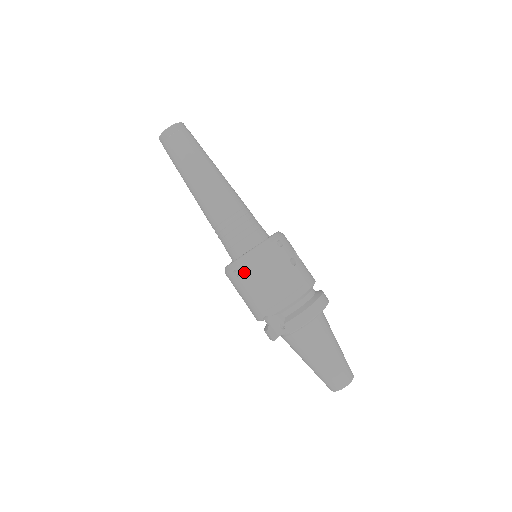
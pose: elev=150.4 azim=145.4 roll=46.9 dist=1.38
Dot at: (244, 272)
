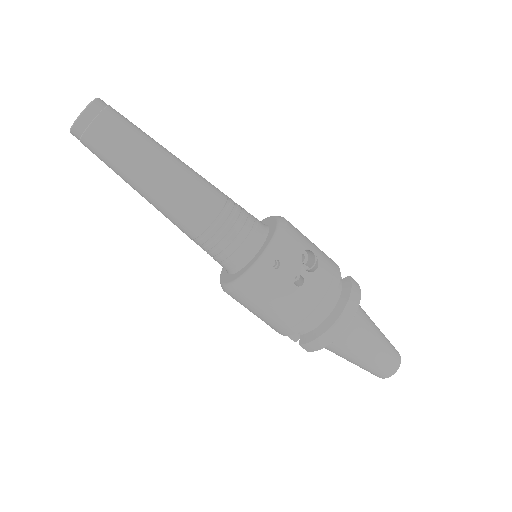
Dot at: (237, 299)
